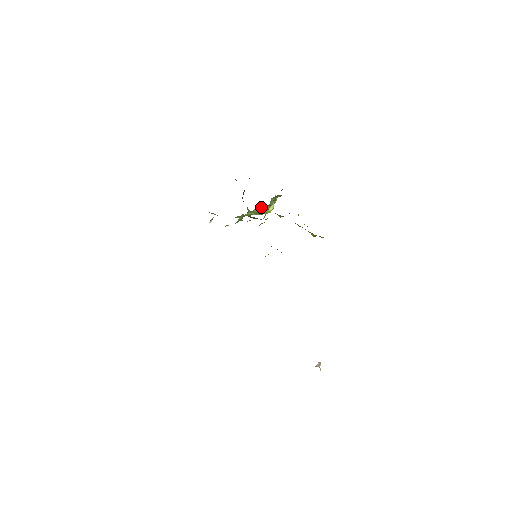
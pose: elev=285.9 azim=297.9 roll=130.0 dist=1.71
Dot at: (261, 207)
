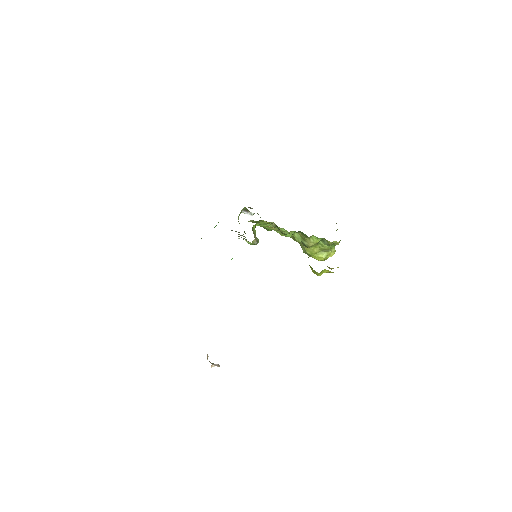
Dot at: (302, 237)
